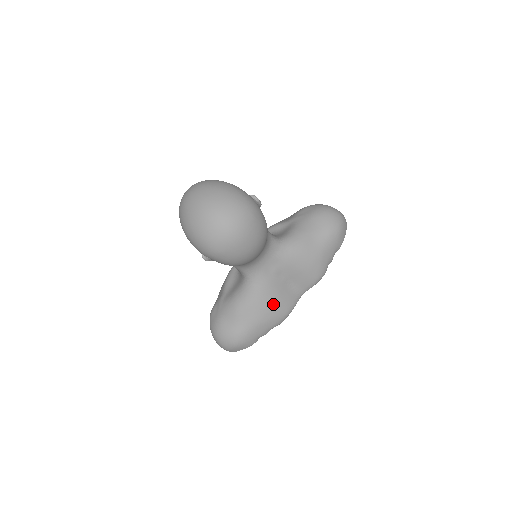
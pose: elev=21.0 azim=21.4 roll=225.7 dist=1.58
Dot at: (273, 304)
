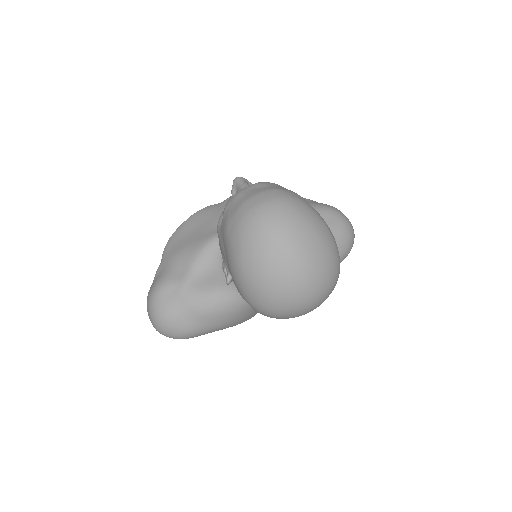
Dot at: (247, 315)
